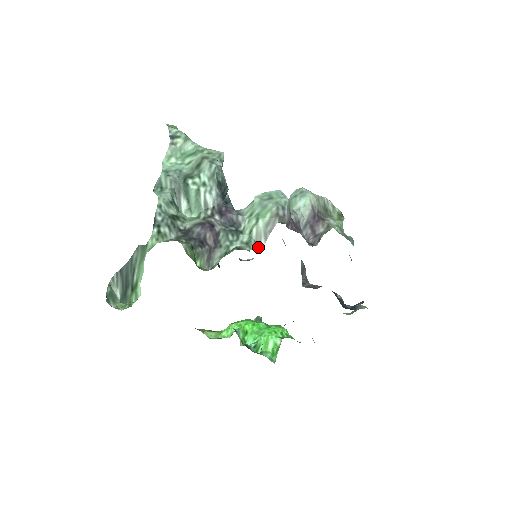
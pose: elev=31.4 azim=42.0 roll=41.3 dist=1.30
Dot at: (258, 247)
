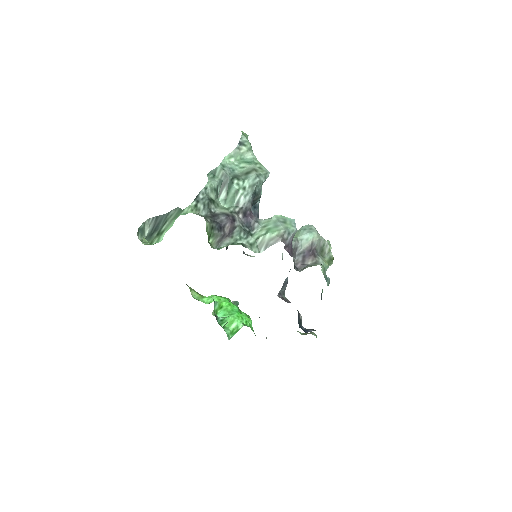
Dot at: (257, 251)
